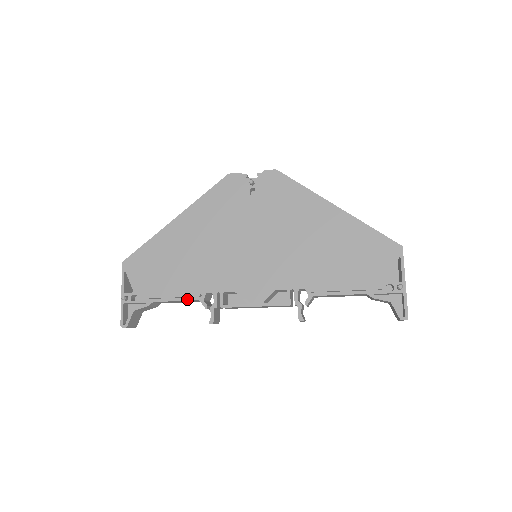
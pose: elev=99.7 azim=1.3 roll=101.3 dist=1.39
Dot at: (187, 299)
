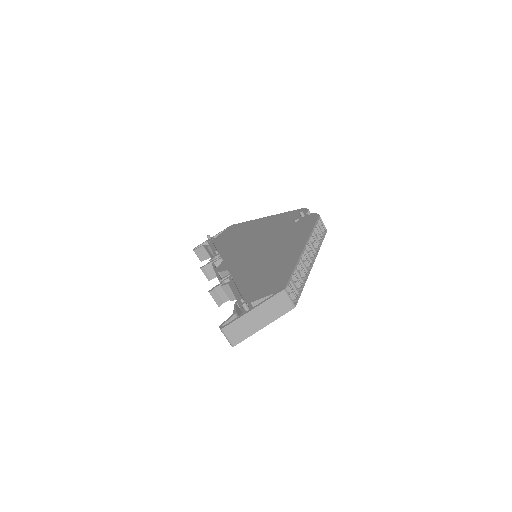
Dot at: (214, 252)
